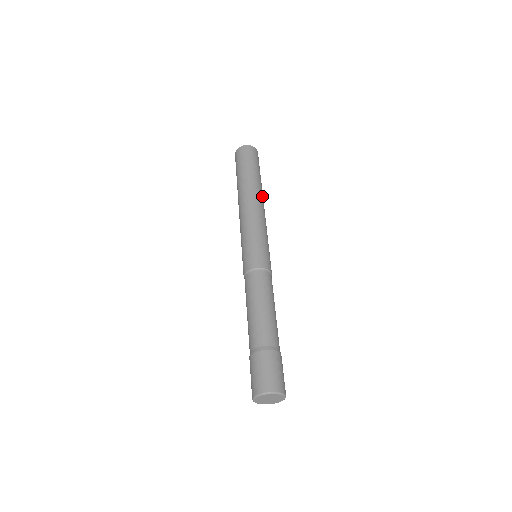
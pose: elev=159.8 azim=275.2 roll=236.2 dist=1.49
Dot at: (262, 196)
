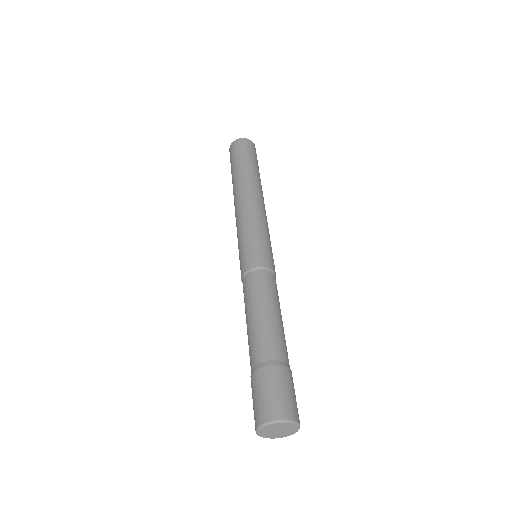
Dot at: (262, 192)
